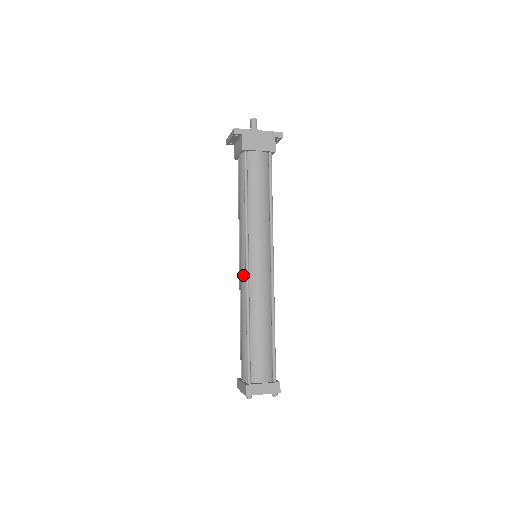
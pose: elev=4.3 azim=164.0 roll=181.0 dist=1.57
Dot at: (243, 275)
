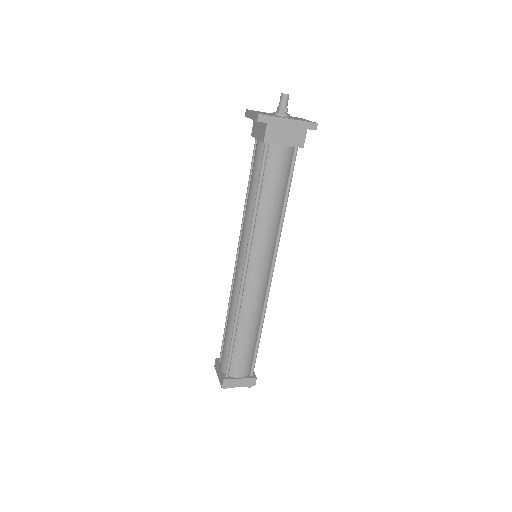
Dot at: (238, 278)
